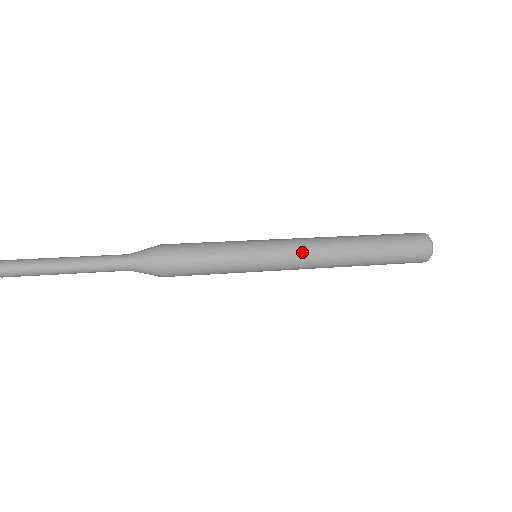
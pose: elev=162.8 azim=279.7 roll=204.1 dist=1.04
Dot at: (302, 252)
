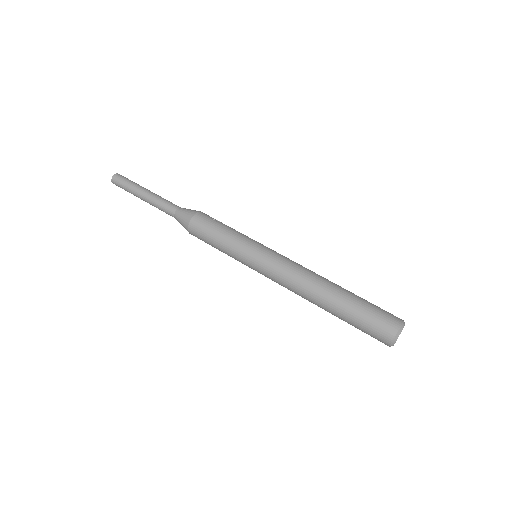
Dot at: (281, 276)
